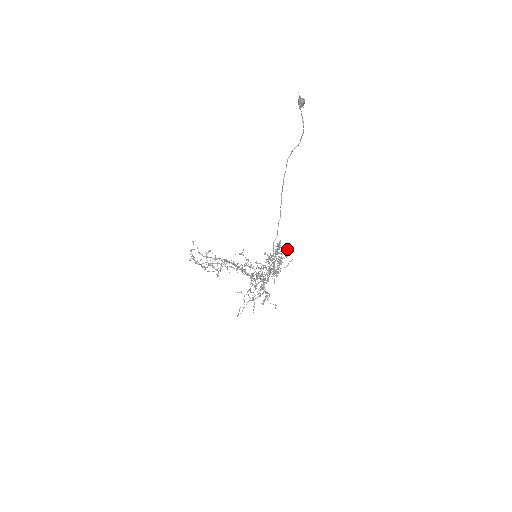
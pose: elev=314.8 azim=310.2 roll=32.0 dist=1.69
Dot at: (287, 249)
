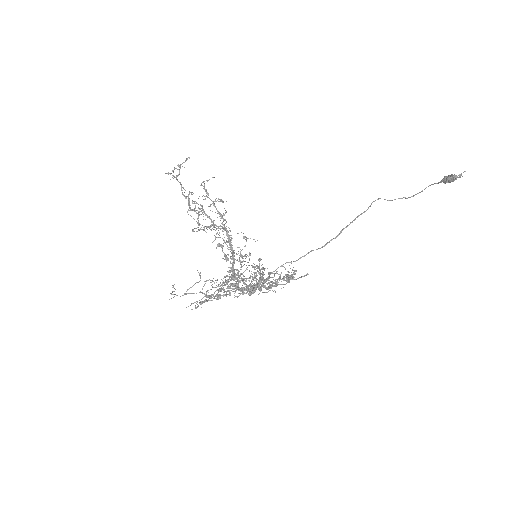
Dot at: occluded
